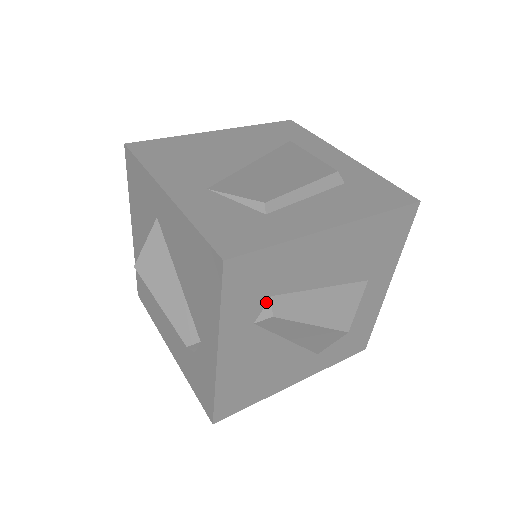
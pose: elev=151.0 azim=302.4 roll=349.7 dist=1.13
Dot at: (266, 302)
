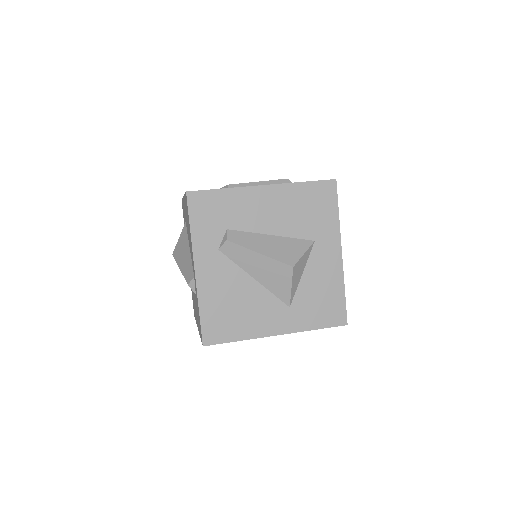
Dot at: (224, 233)
